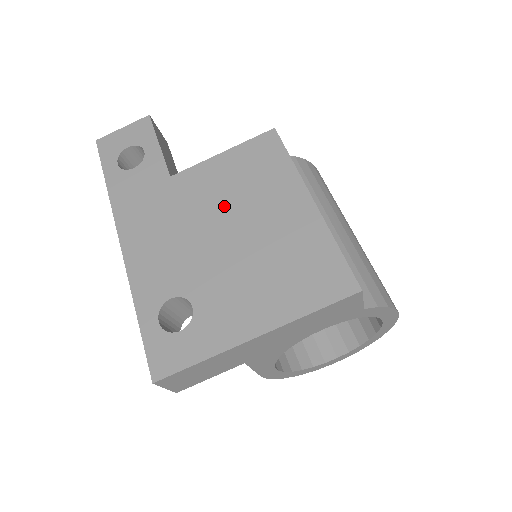
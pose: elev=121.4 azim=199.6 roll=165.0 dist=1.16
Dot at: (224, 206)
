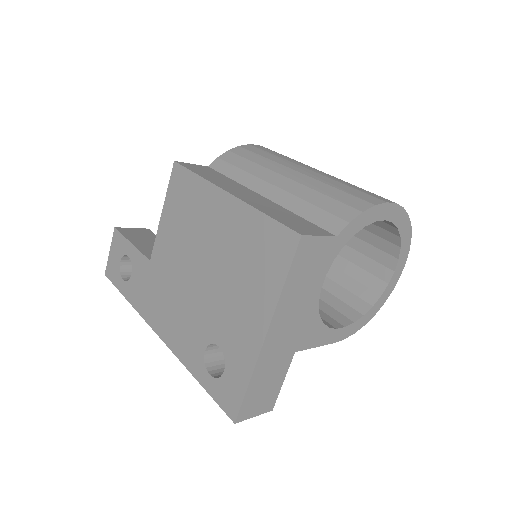
Dot at: (187, 252)
